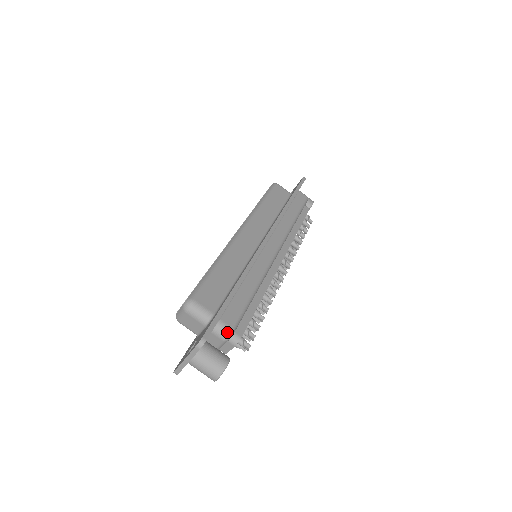
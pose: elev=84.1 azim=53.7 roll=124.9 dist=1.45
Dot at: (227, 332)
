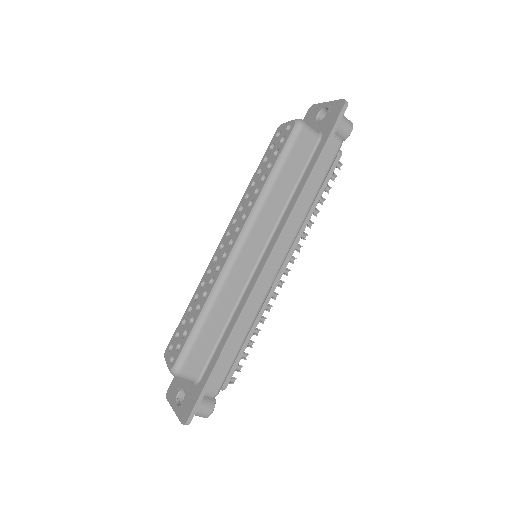
Dot at: (212, 397)
